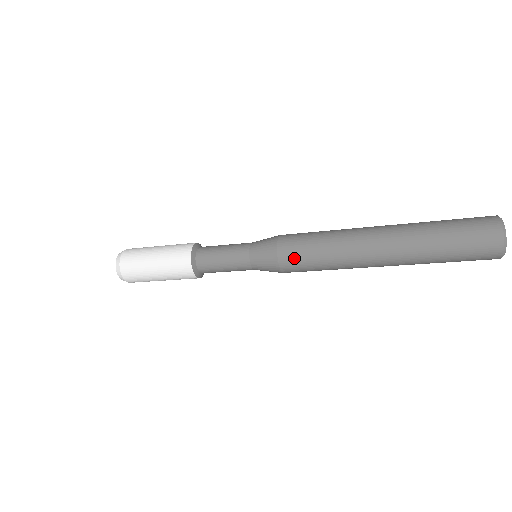
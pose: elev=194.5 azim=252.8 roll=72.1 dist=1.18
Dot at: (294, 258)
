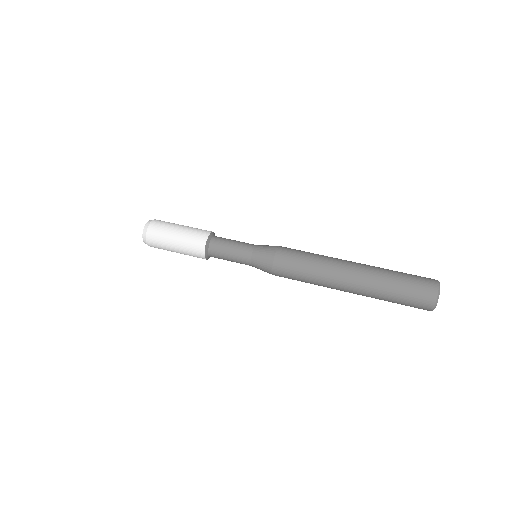
Dot at: (285, 277)
